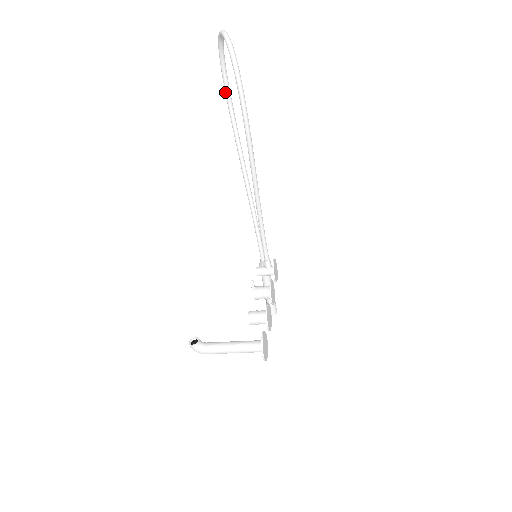
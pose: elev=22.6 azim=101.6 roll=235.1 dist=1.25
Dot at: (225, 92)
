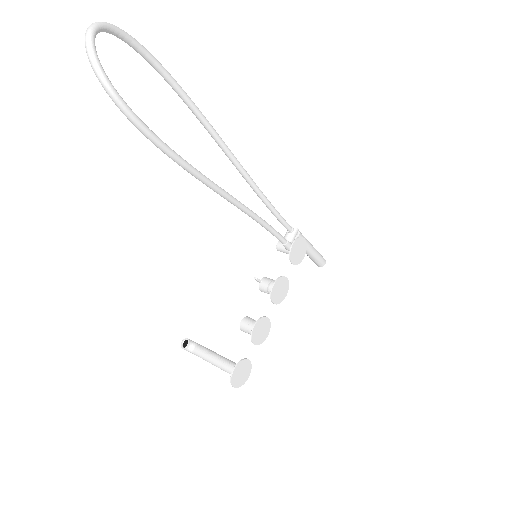
Dot at: (161, 75)
